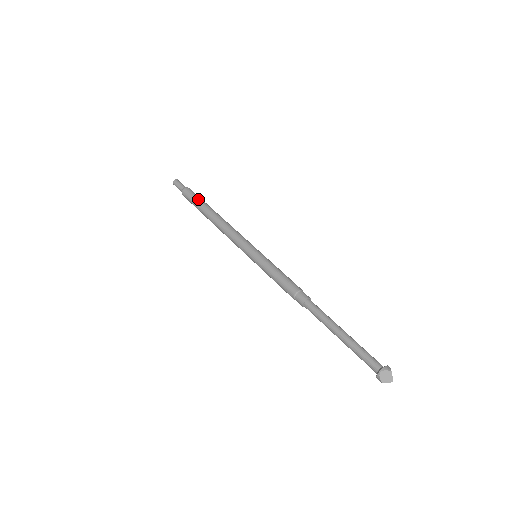
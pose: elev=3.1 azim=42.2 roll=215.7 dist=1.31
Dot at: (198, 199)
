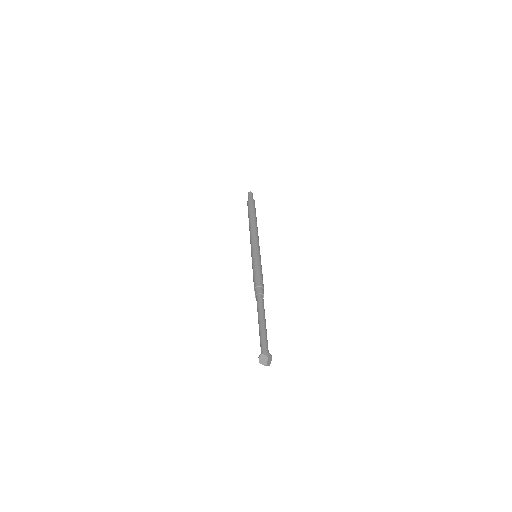
Dot at: (252, 208)
